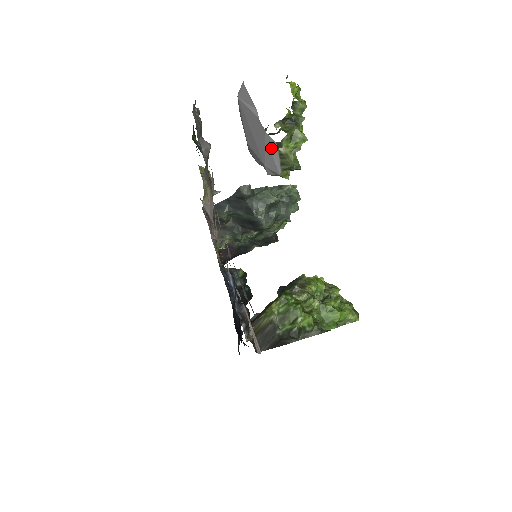
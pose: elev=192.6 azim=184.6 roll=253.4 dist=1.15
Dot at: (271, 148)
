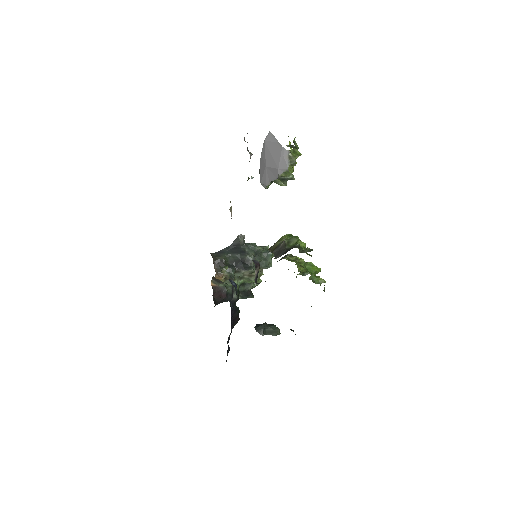
Dot at: (284, 155)
